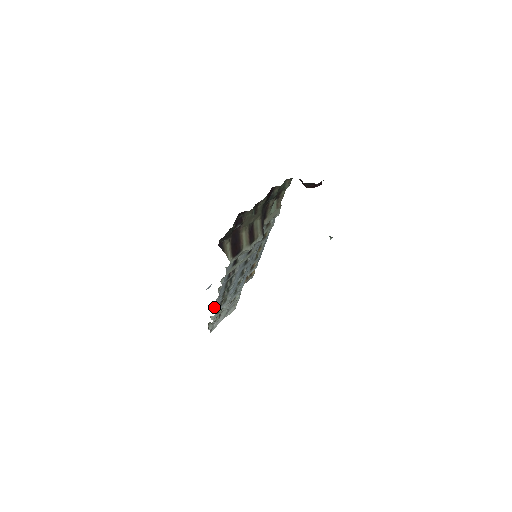
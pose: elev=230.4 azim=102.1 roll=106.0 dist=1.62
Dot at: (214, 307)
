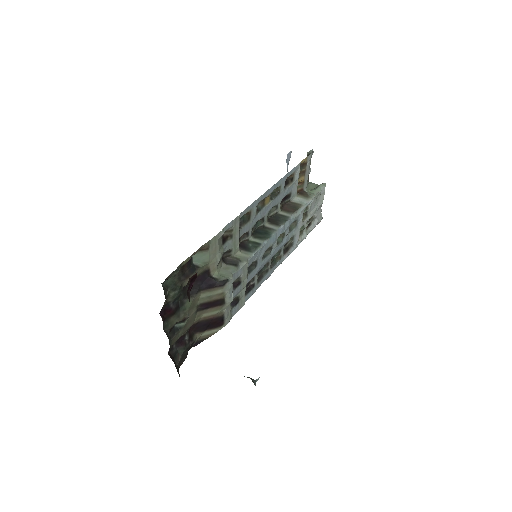
Dot at: occluded
